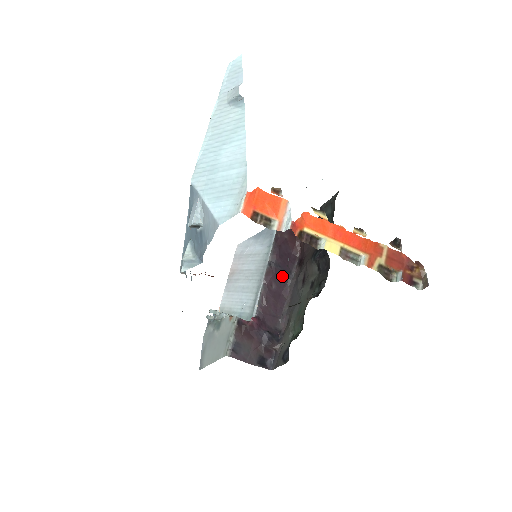
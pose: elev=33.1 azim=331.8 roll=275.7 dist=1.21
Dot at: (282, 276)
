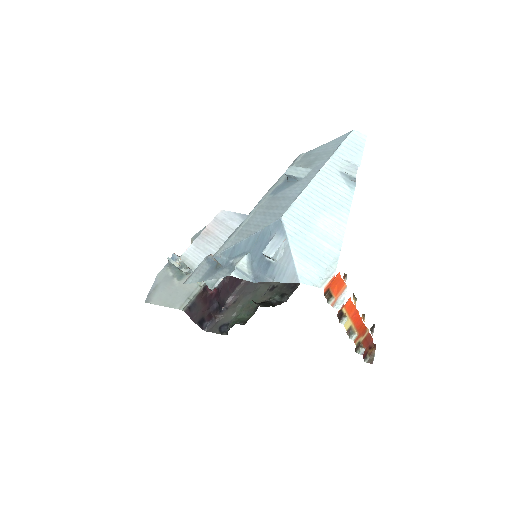
Dot at: occluded
